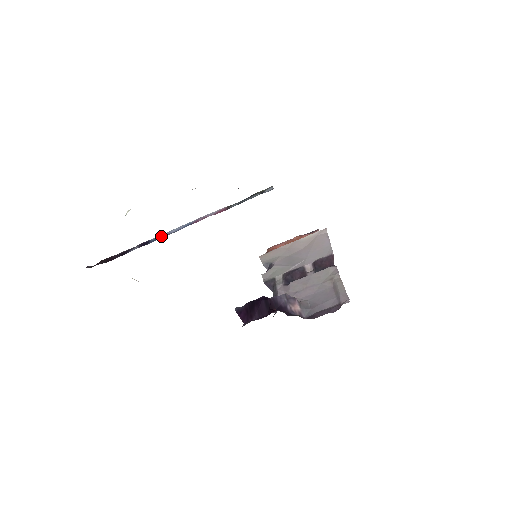
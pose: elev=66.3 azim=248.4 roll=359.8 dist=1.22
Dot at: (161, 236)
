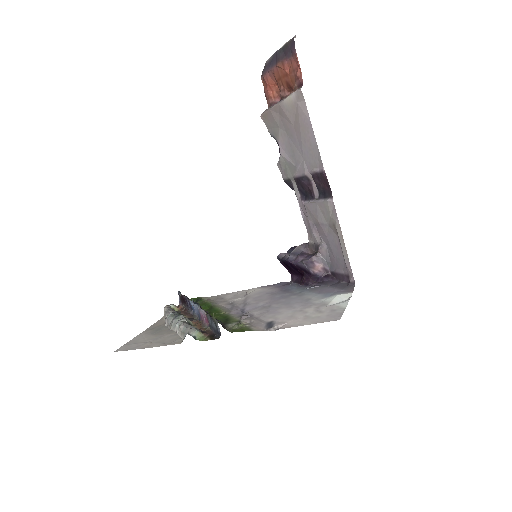
Dot at: (192, 306)
